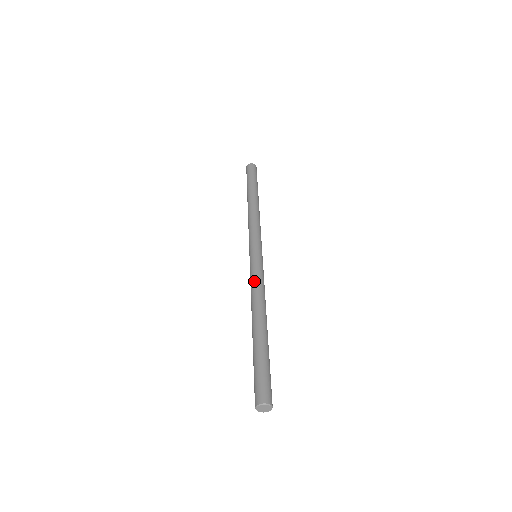
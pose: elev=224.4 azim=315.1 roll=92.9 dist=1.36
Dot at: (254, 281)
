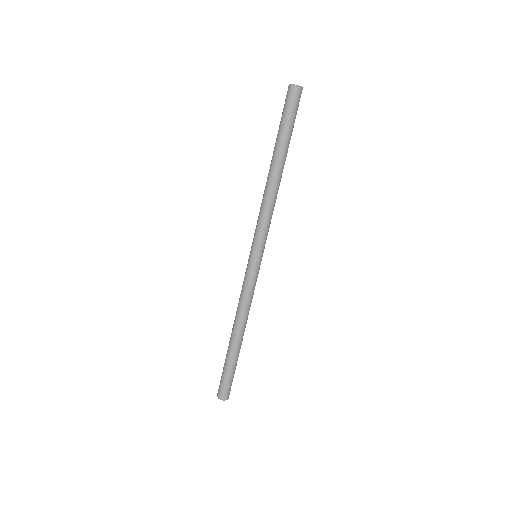
Dot at: (247, 295)
